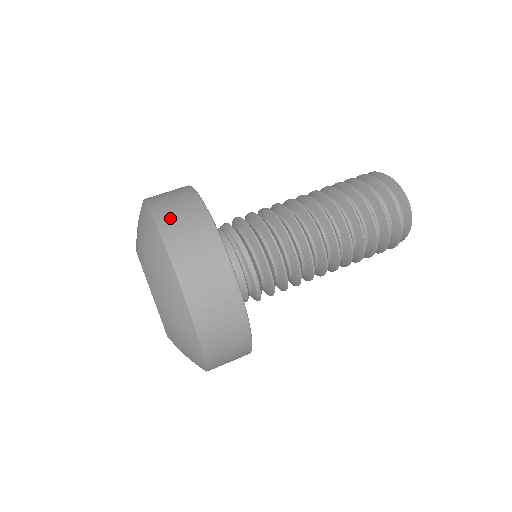
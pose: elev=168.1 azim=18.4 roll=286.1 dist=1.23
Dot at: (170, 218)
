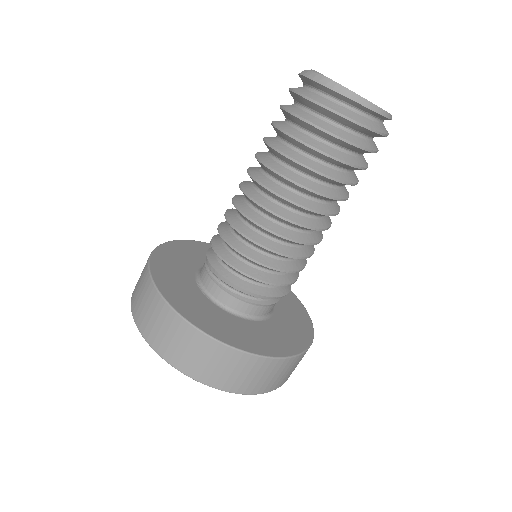
Dot at: (136, 286)
